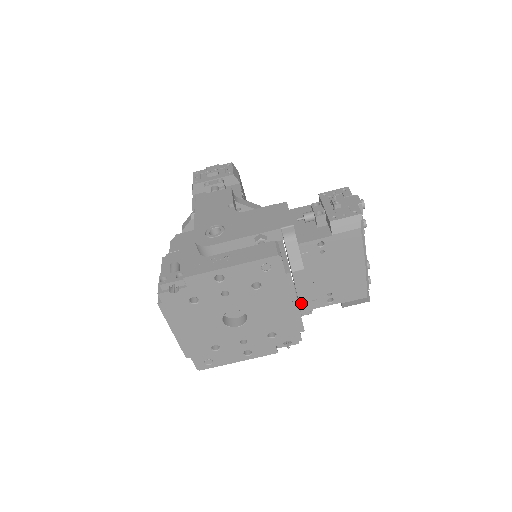
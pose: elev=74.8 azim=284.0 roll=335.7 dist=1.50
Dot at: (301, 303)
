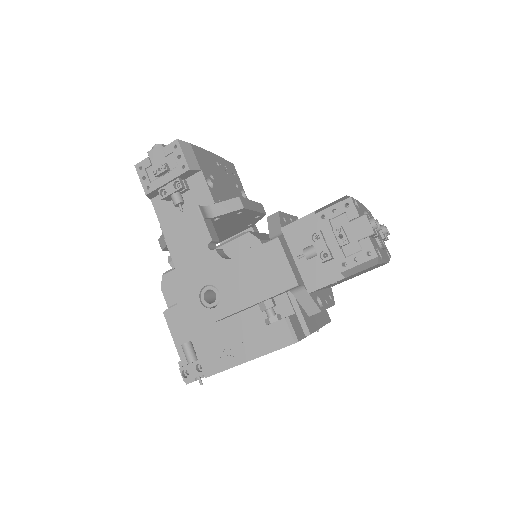
Dot at: occluded
